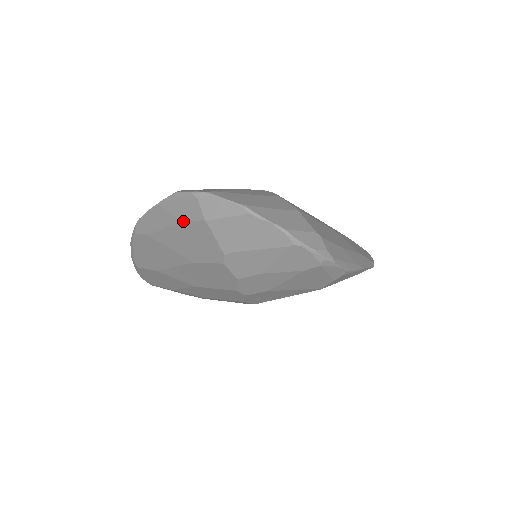
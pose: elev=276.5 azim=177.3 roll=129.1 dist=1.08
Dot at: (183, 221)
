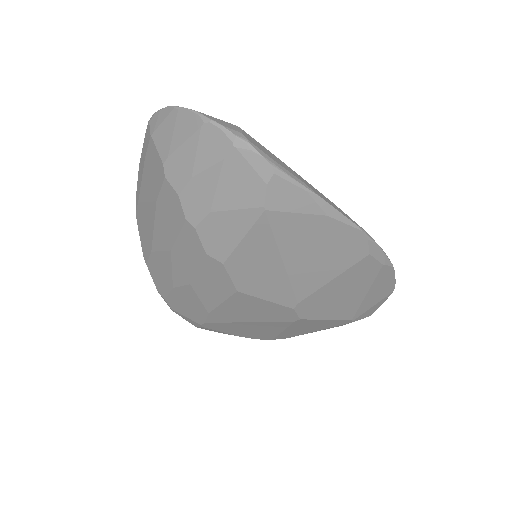
Dot at: (145, 155)
